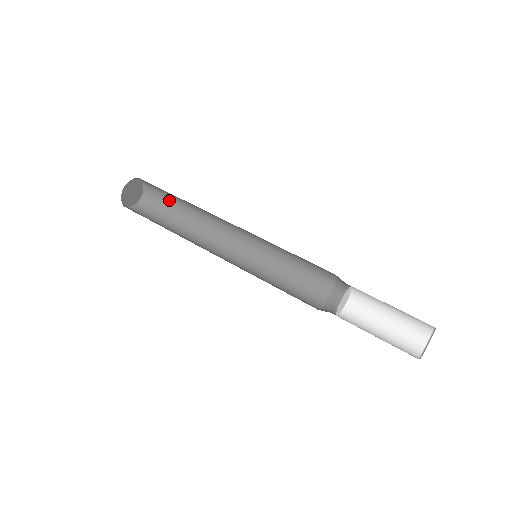
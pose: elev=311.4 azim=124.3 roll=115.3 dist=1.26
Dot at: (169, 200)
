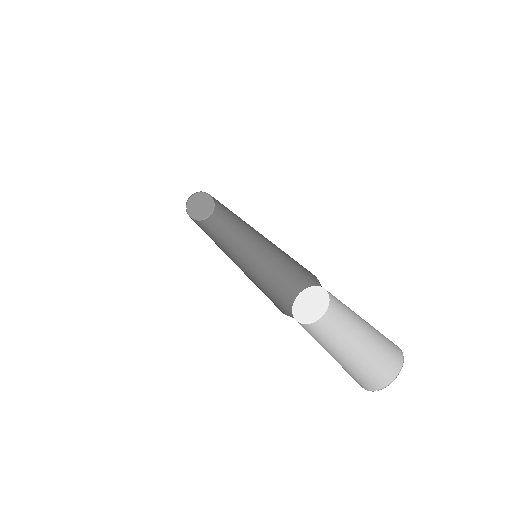
Dot at: occluded
